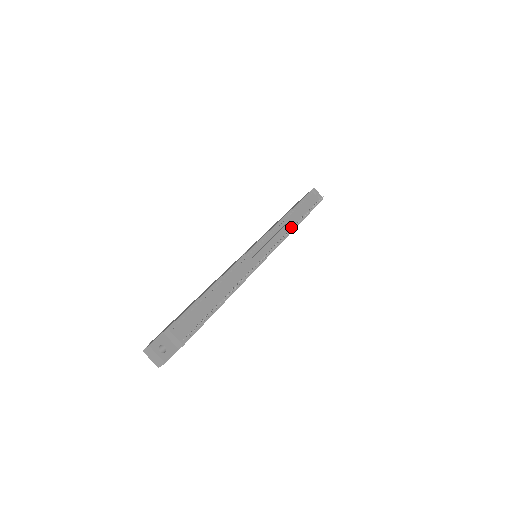
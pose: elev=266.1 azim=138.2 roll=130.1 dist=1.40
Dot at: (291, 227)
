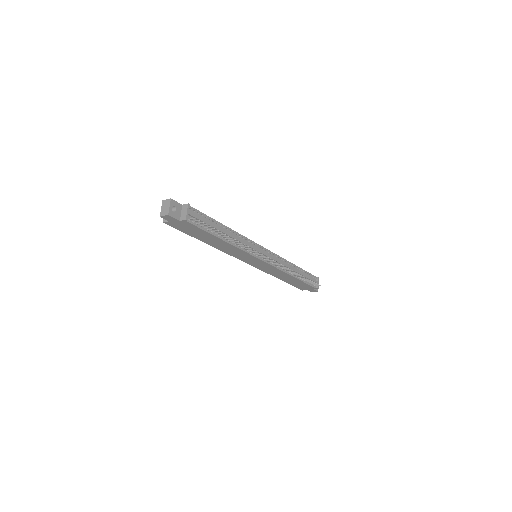
Dot at: (288, 271)
